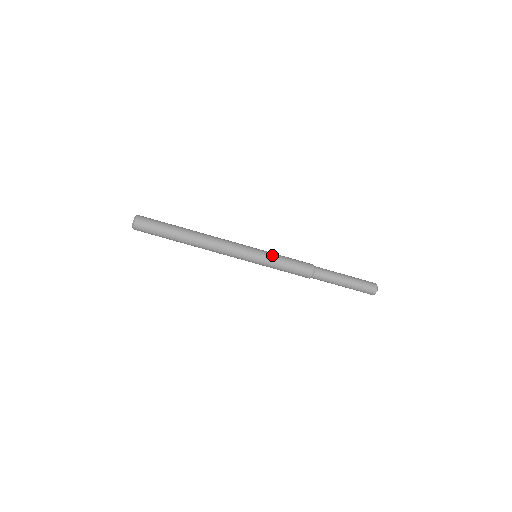
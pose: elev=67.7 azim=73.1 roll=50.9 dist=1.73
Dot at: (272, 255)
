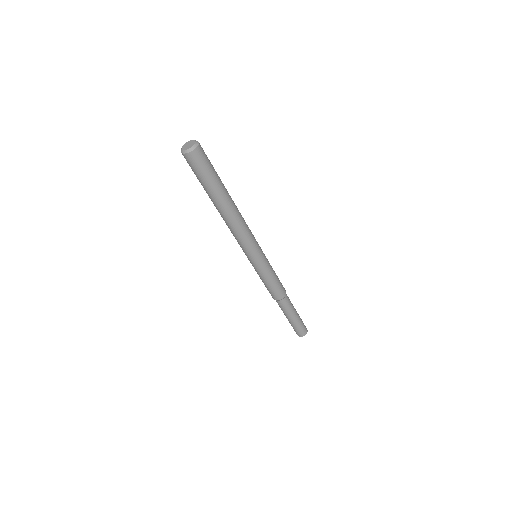
Dot at: (264, 272)
